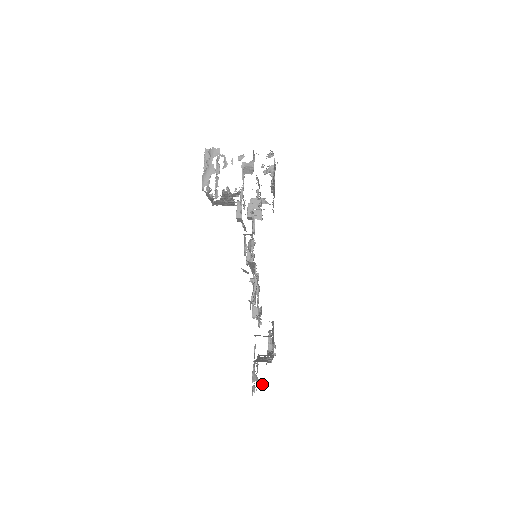
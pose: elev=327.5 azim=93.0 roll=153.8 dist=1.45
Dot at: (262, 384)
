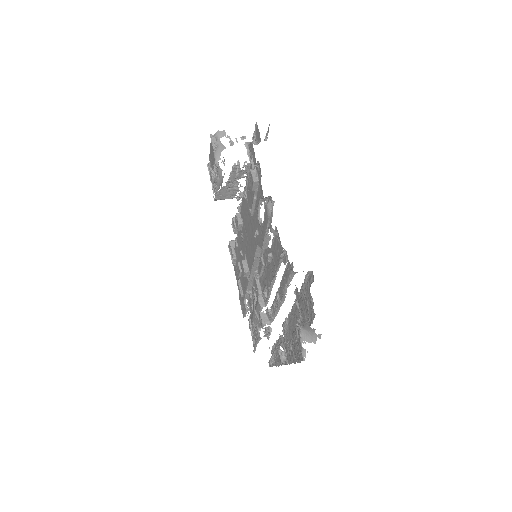
Dot at: (314, 337)
